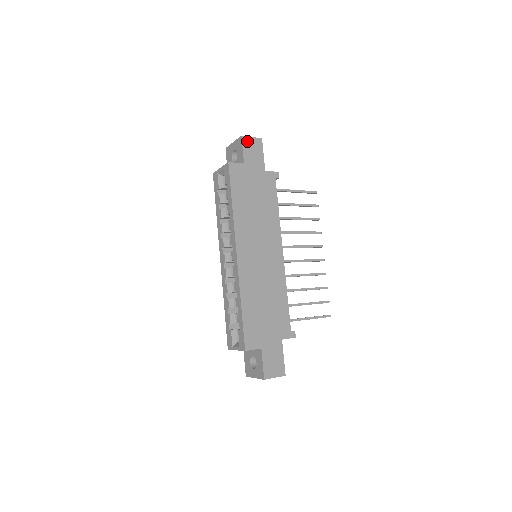
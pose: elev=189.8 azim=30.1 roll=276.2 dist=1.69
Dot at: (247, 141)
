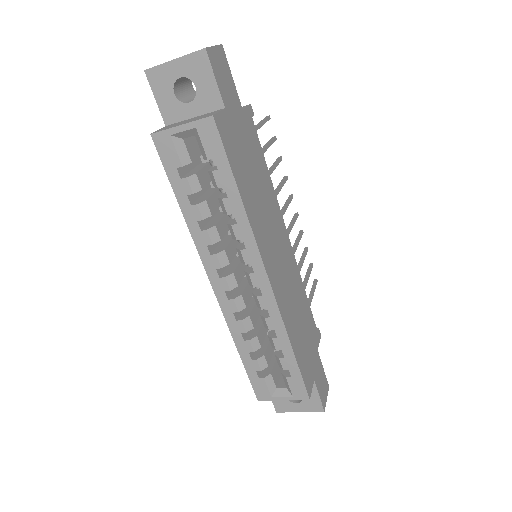
Dot at: (213, 57)
